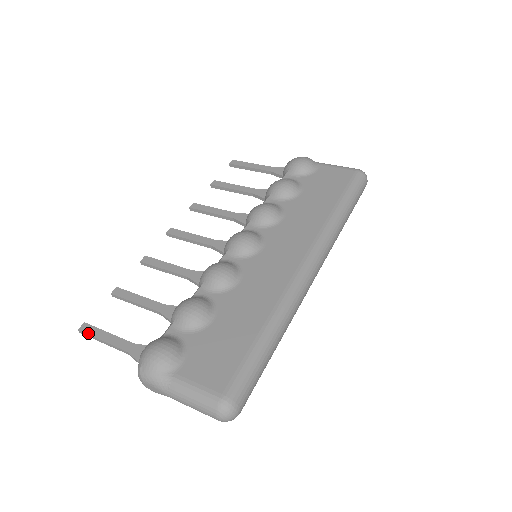
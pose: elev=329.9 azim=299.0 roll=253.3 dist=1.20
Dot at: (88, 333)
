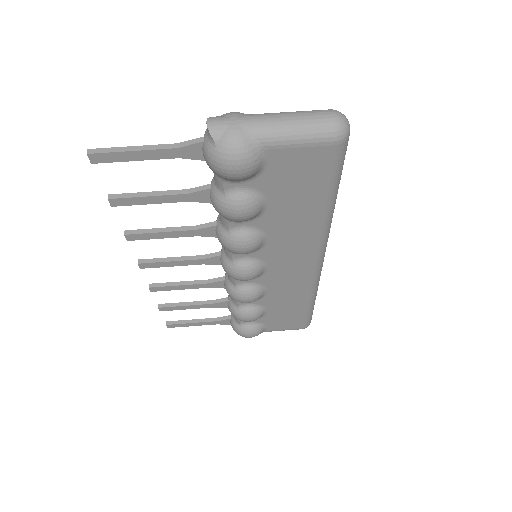
Dot at: occluded
